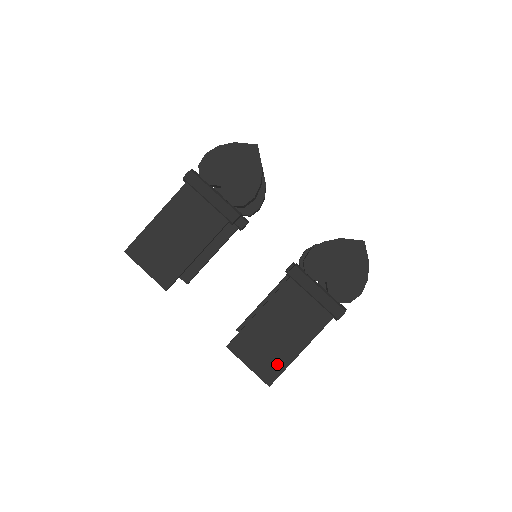
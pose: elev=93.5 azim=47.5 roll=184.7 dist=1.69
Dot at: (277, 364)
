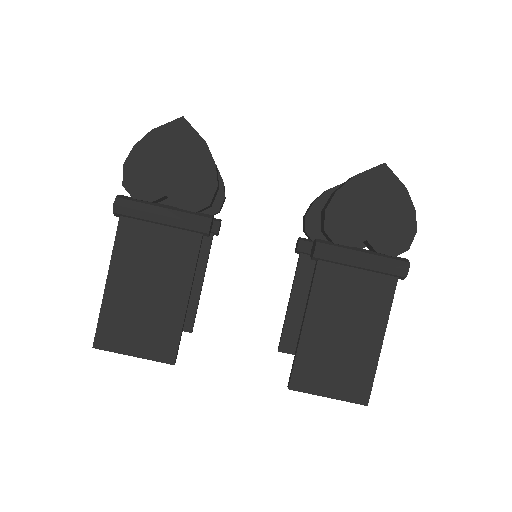
Dot at: (362, 374)
